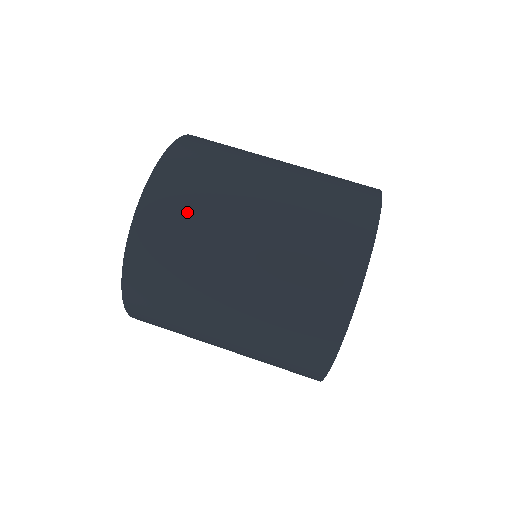
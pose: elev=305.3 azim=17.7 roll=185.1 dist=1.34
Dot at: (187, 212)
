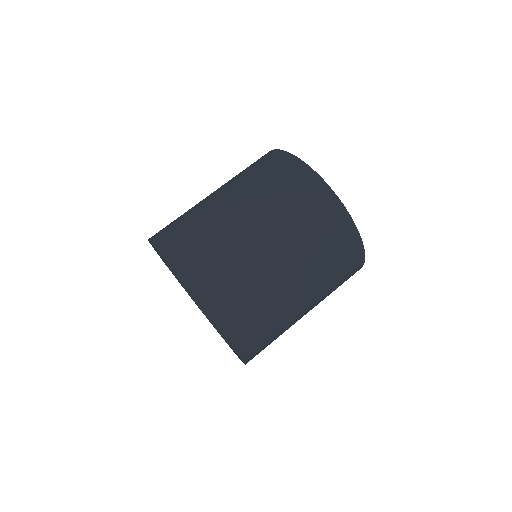
Dot at: (260, 319)
